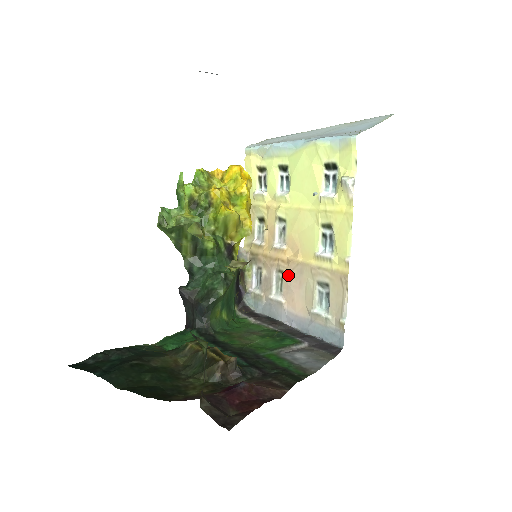
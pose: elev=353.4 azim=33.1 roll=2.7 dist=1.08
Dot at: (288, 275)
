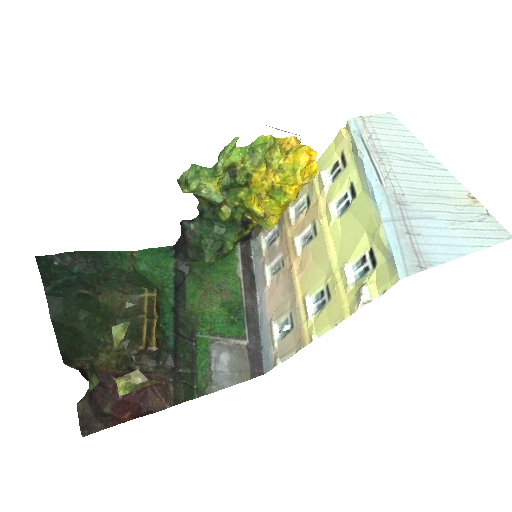
Dot at: (284, 274)
